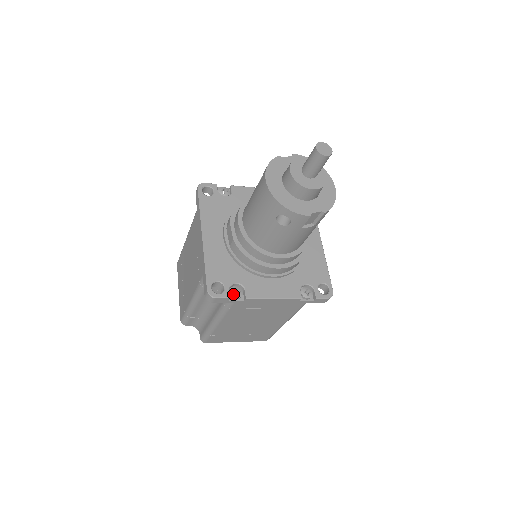
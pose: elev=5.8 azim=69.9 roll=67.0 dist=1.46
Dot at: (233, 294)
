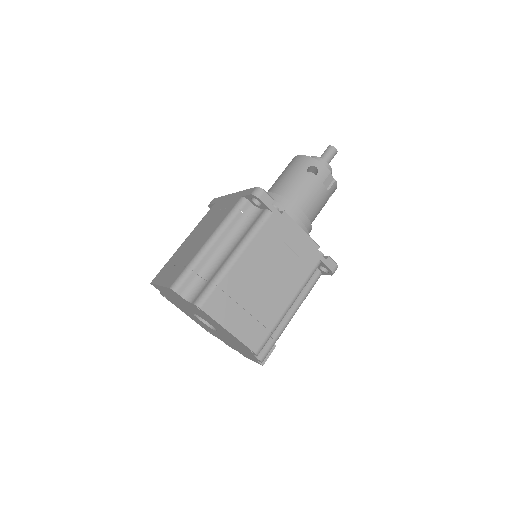
Dot at: (273, 204)
